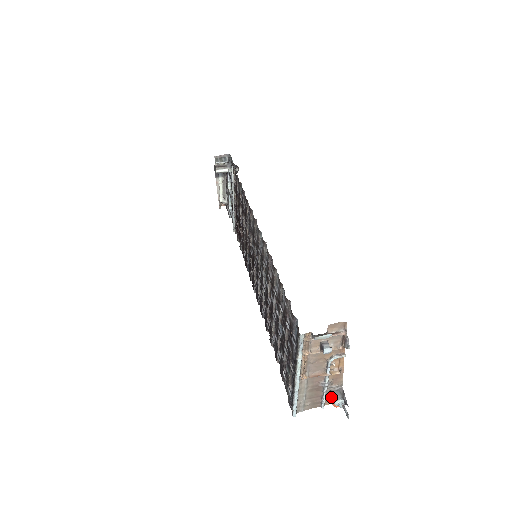
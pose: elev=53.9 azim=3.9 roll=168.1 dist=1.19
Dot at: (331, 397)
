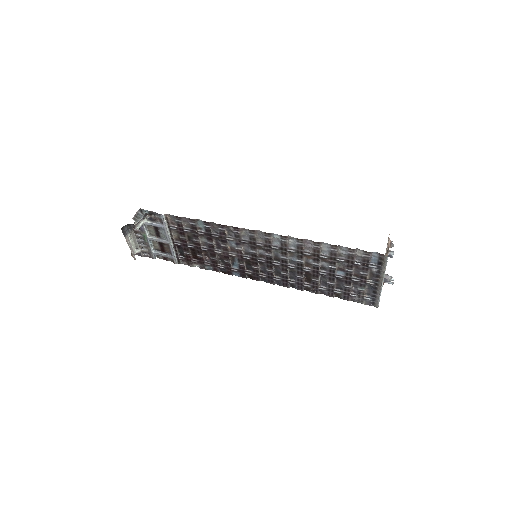
Dot at: (384, 281)
